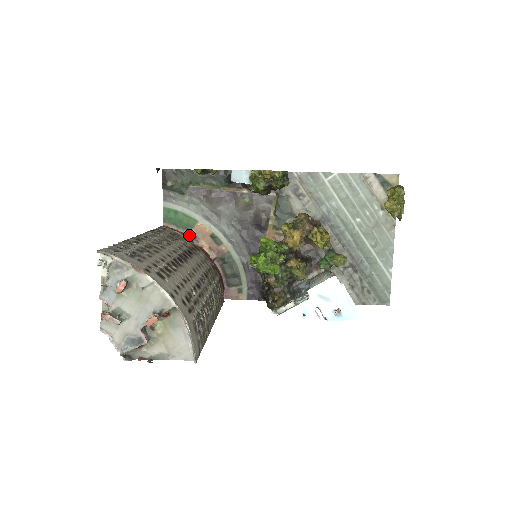
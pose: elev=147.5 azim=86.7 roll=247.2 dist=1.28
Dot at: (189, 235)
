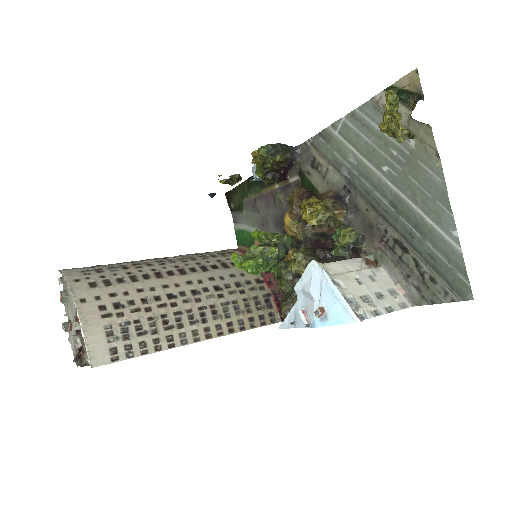
Dot at: occluded
